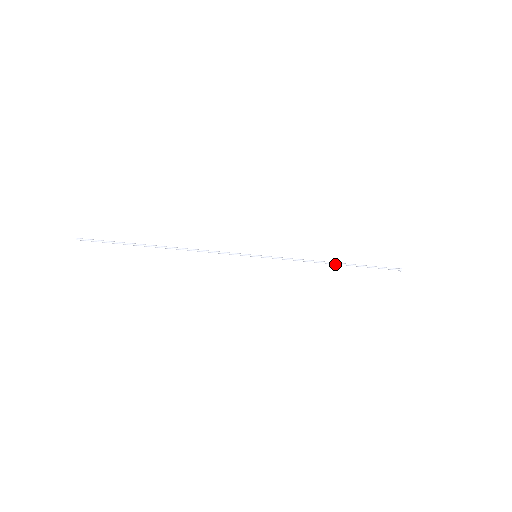
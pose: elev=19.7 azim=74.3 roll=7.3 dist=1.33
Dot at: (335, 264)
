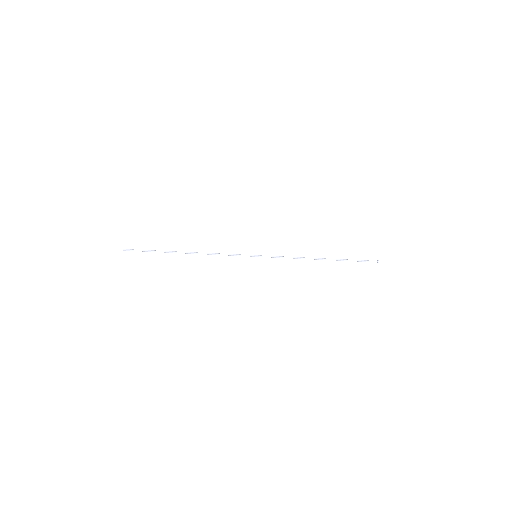
Dot at: (321, 259)
